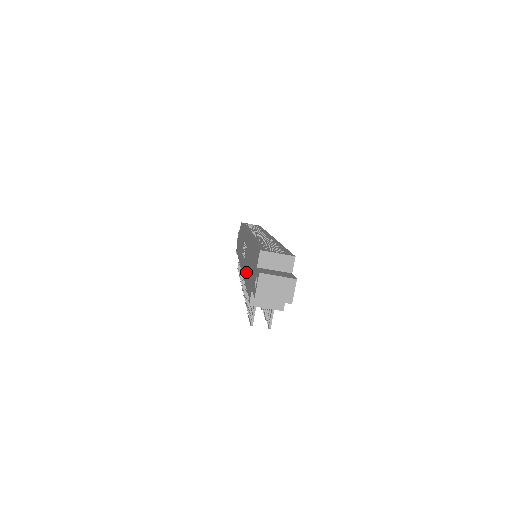
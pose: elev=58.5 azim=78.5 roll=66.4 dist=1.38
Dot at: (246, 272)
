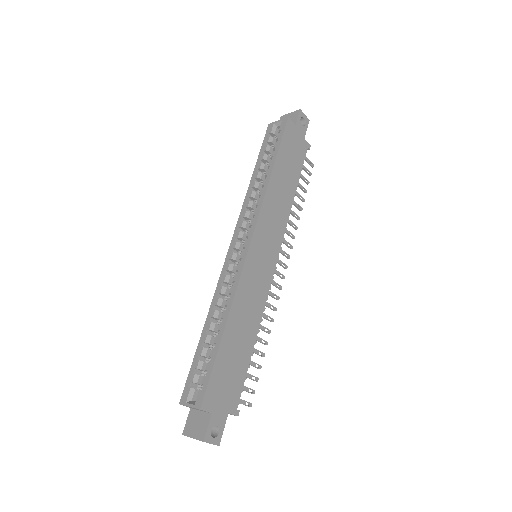
Dot at: occluded
